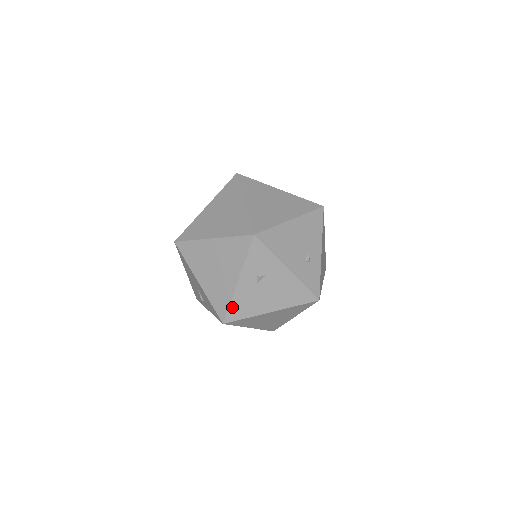
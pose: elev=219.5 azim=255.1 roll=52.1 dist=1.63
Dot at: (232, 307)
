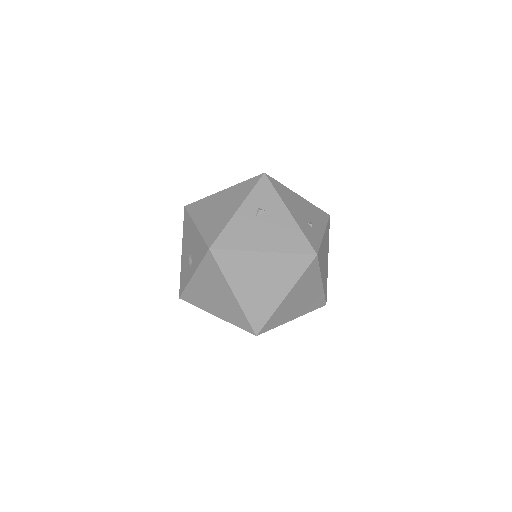
Dot at: (224, 233)
